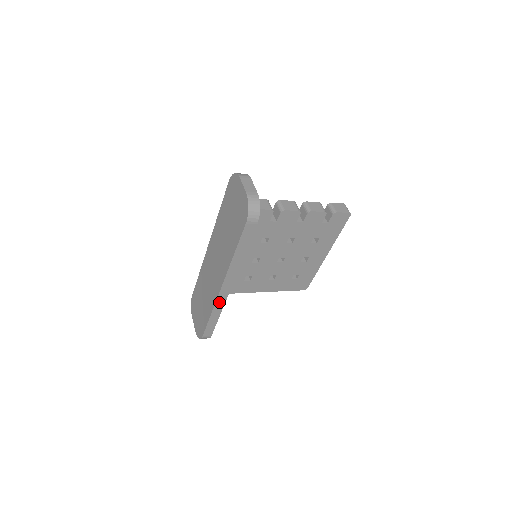
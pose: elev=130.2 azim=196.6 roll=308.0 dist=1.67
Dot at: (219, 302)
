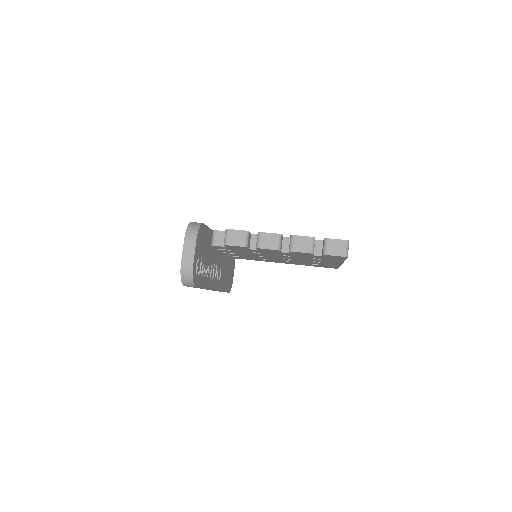
Dot at: occluded
